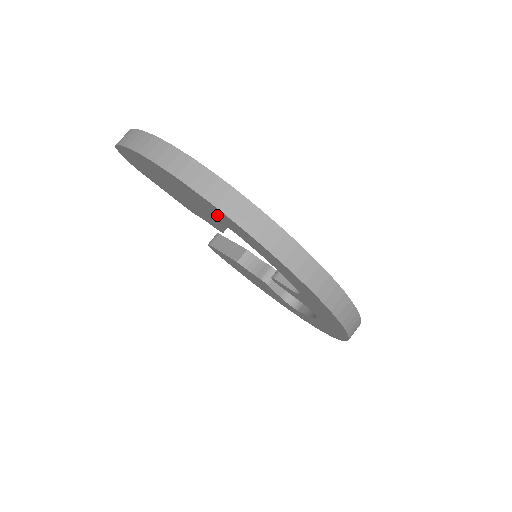
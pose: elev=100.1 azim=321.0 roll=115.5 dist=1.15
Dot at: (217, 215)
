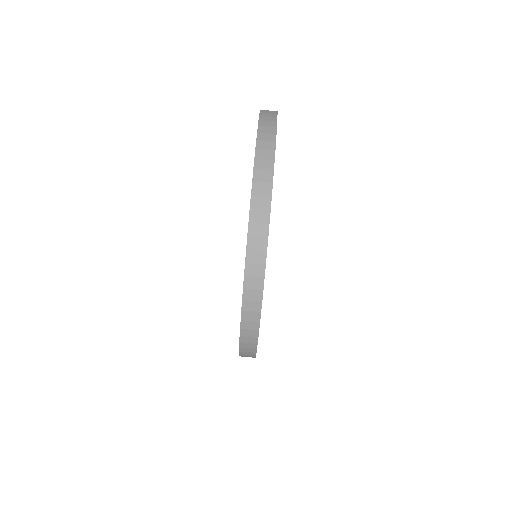
Dot at: occluded
